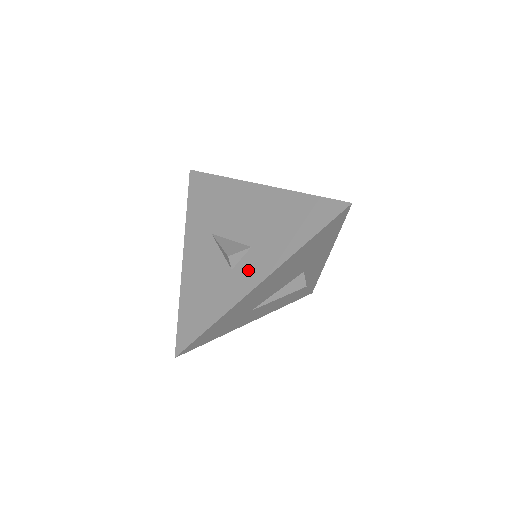
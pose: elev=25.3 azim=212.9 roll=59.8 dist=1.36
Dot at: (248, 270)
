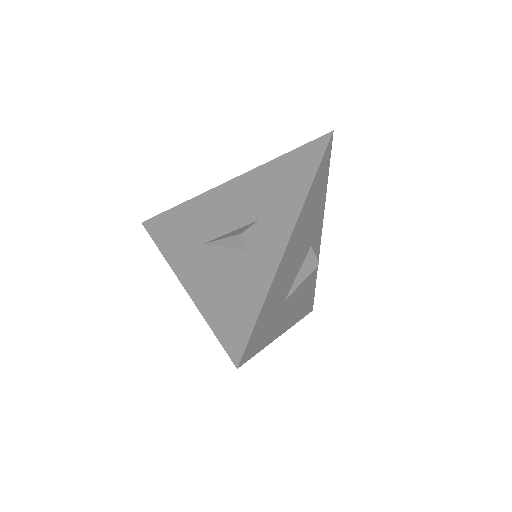
Dot at: (269, 237)
